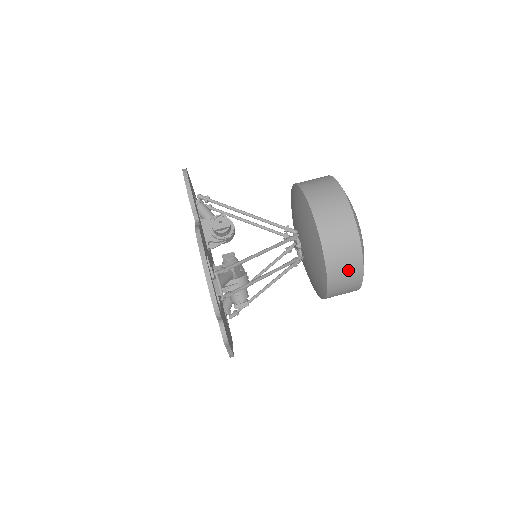
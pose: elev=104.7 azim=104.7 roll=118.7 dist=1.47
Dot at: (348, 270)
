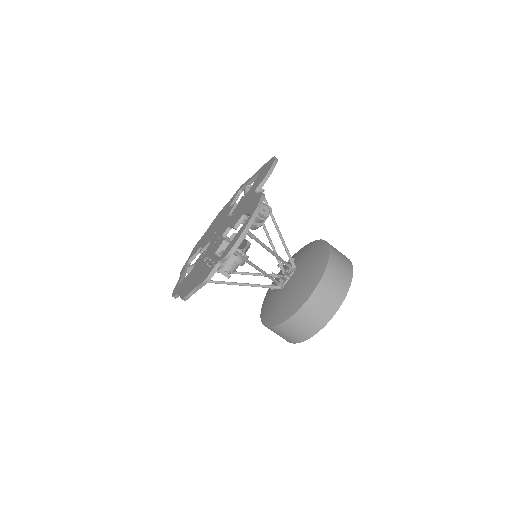
Dot at: (313, 320)
